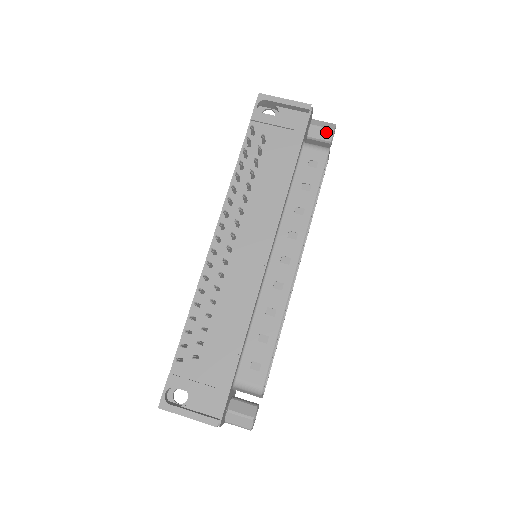
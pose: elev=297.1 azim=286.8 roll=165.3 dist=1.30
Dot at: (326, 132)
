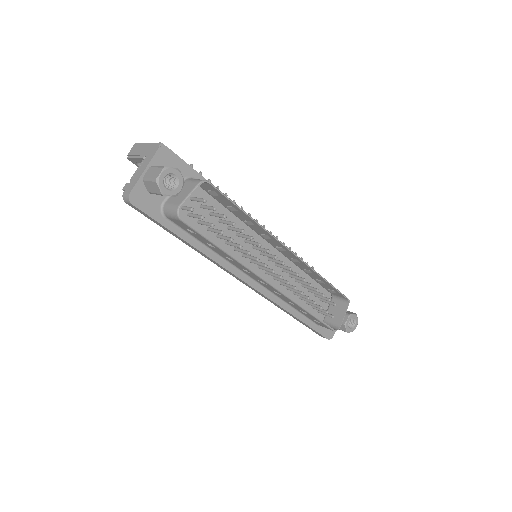
Dot at: (350, 312)
